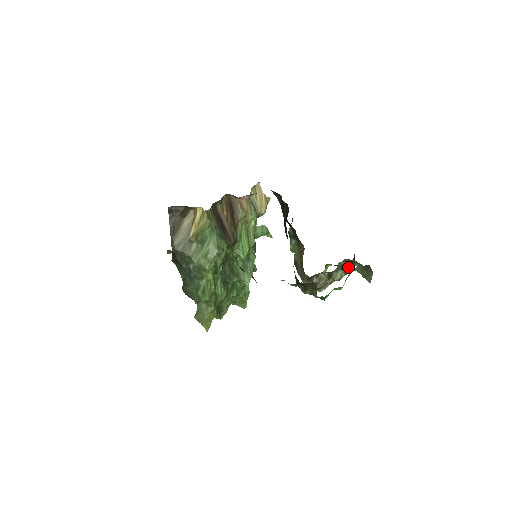
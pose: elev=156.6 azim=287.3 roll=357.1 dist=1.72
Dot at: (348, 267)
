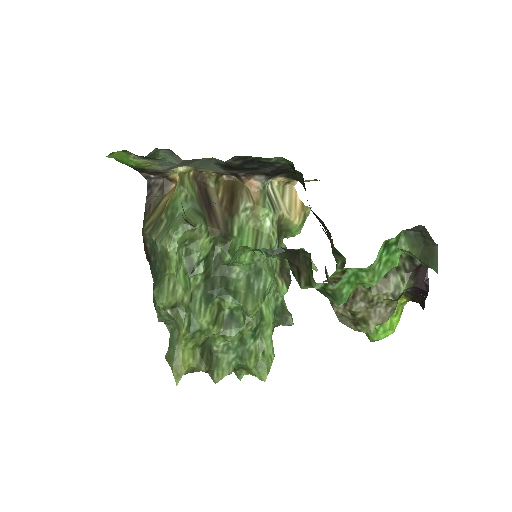
Dot at: (408, 267)
